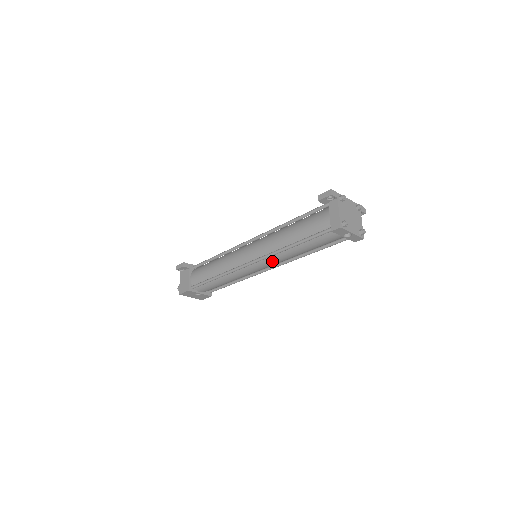
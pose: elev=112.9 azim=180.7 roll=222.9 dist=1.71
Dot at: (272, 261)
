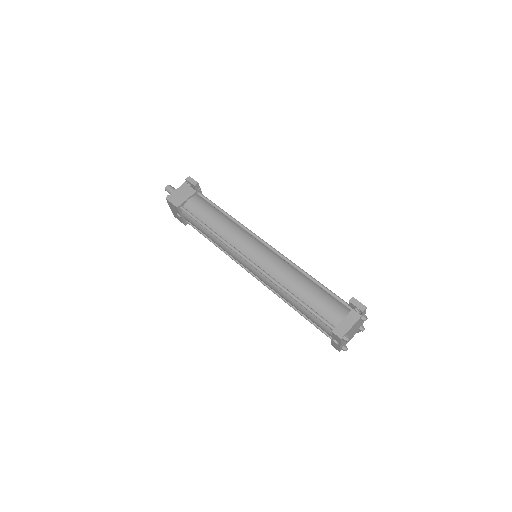
Dot at: (265, 280)
